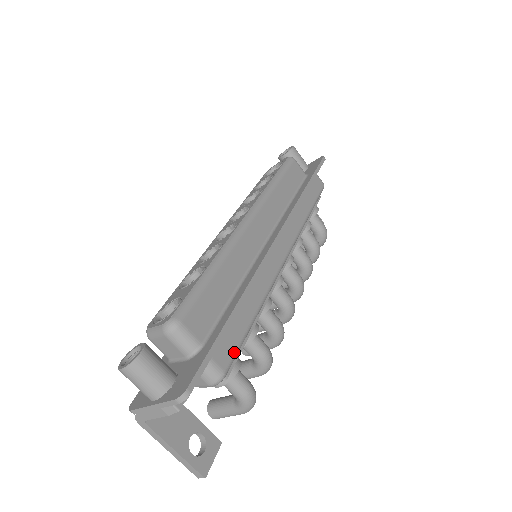
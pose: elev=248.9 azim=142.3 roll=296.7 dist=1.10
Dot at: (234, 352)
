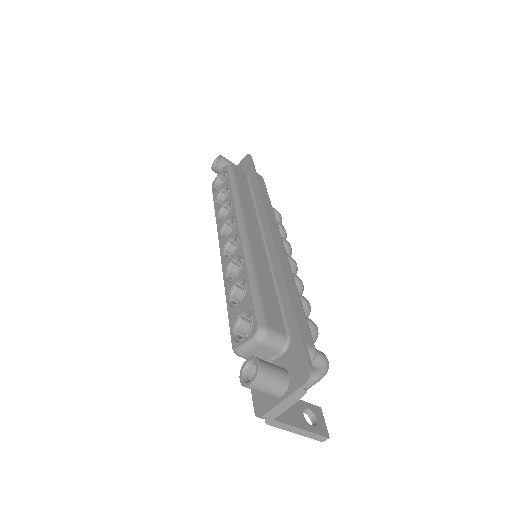
Dot at: (309, 331)
